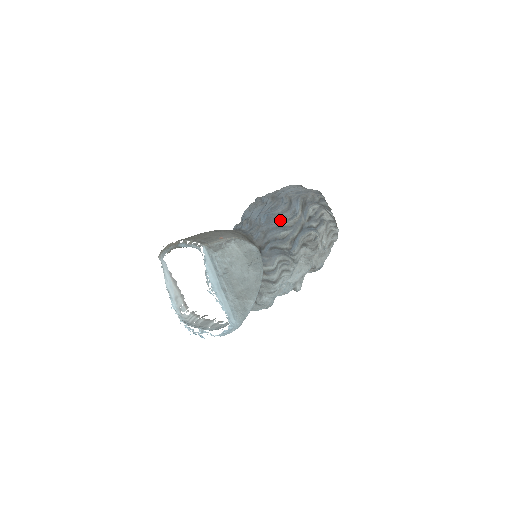
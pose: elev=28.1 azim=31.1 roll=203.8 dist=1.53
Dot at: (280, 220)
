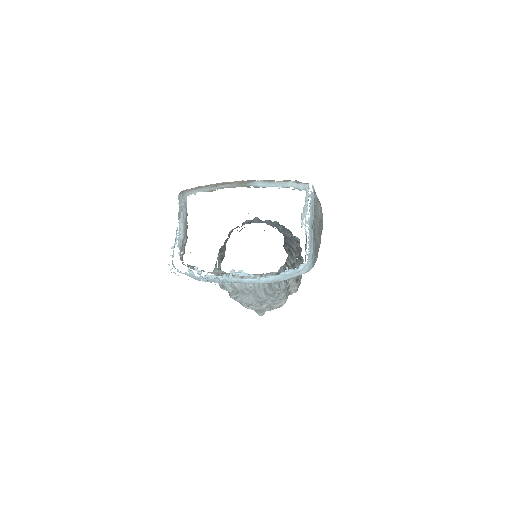
Dot at: (292, 237)
